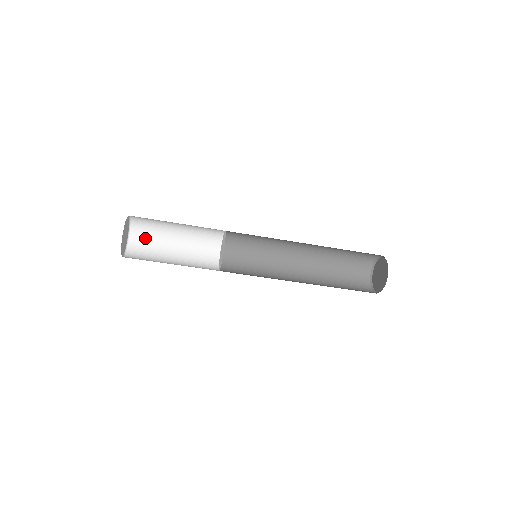
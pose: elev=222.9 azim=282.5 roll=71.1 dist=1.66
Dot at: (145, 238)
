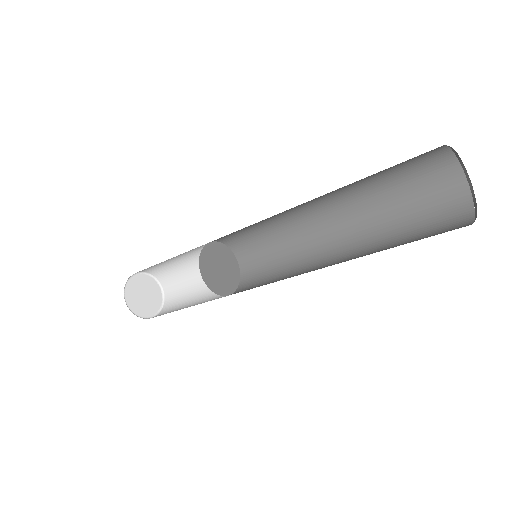
Dot at: (175, 289)
